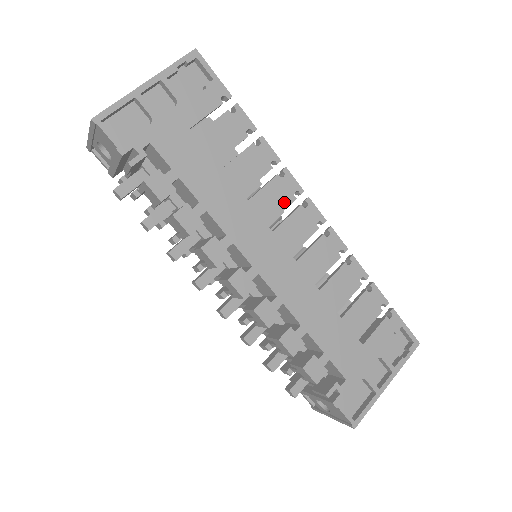
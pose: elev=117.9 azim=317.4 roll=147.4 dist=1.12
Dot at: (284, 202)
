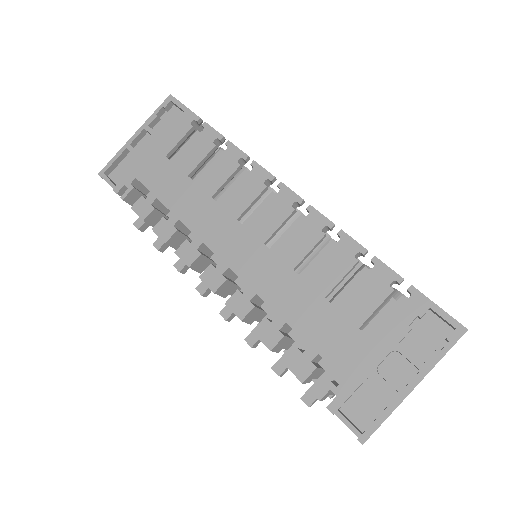
Dot at: (253, 193)
